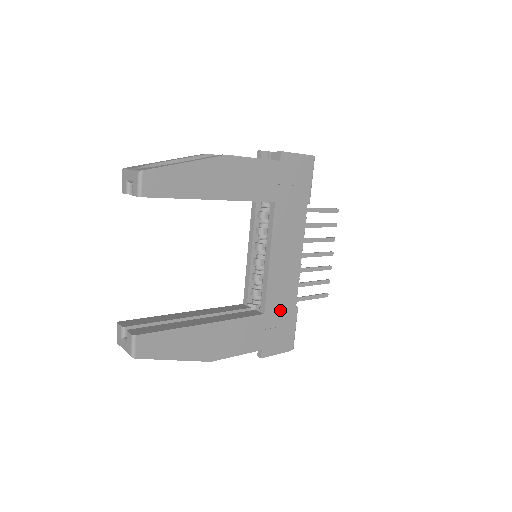
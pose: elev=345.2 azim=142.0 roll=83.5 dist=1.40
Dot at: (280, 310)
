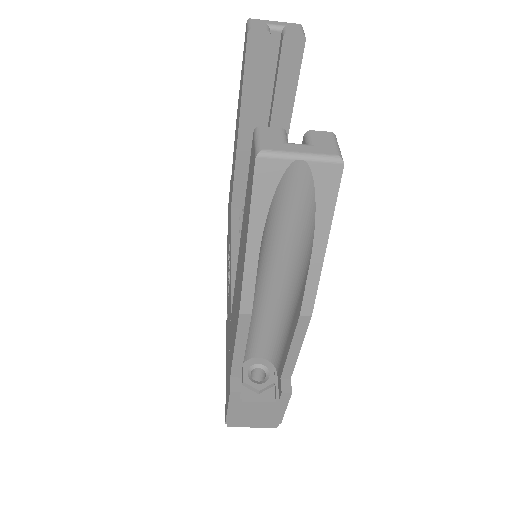
Dot at: occluded
